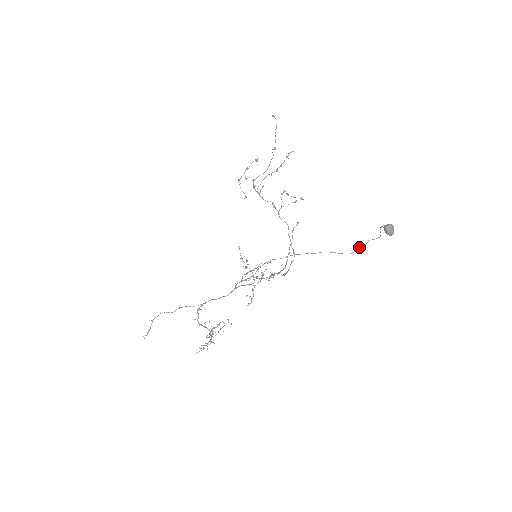
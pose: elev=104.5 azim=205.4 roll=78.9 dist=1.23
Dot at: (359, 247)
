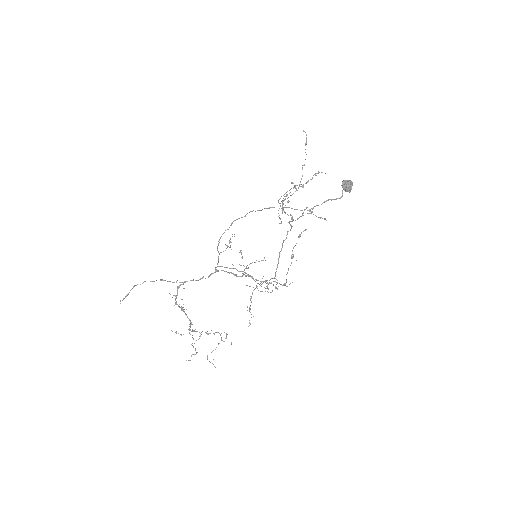
Dot at: occluded
